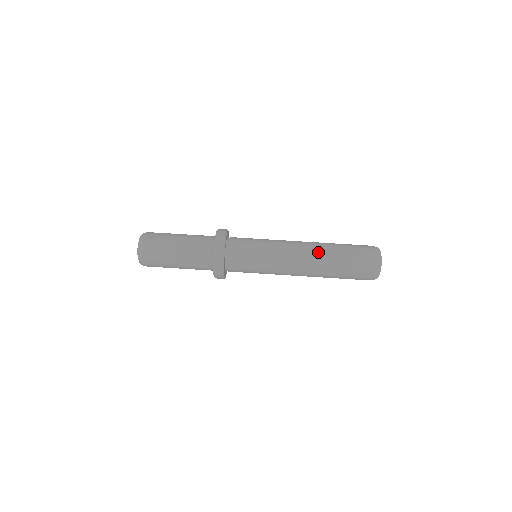
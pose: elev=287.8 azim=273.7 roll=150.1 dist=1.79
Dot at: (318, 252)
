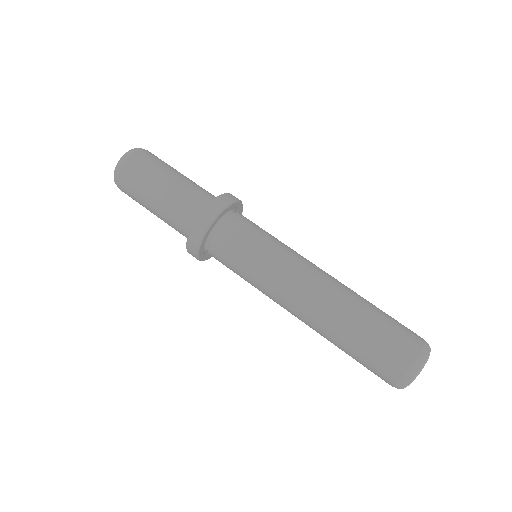
Dot at: (338, 297)
